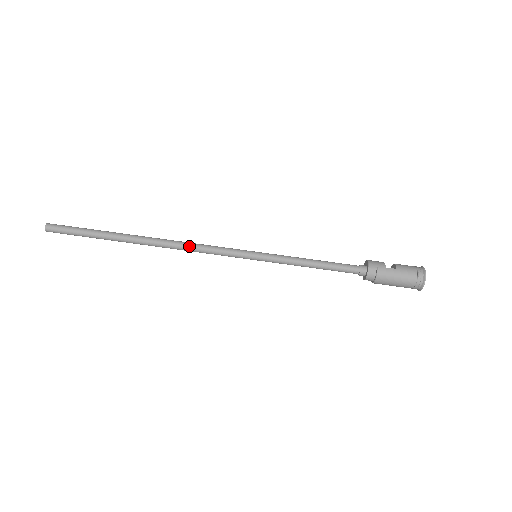
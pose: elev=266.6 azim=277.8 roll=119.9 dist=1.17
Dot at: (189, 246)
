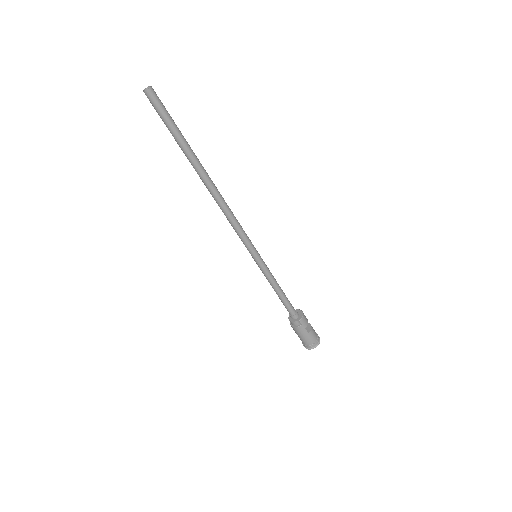
Dot at: (228, 214)
